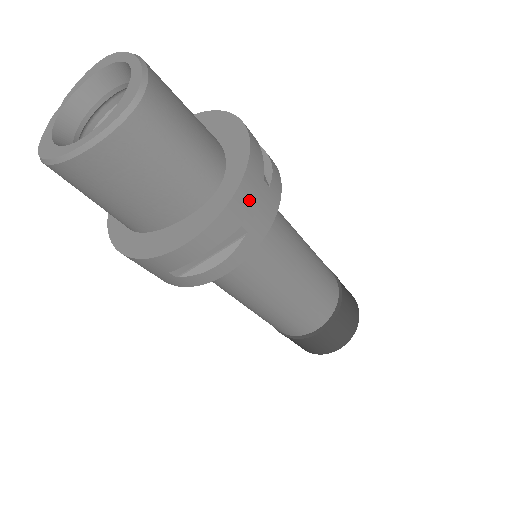
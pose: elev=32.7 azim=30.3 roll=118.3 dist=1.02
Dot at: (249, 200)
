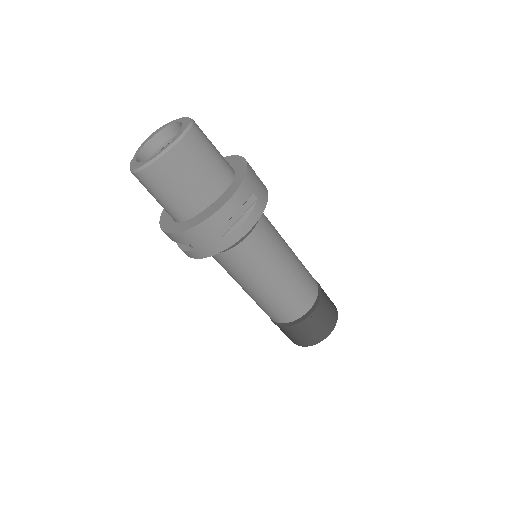
Dot at: (253, 180)
